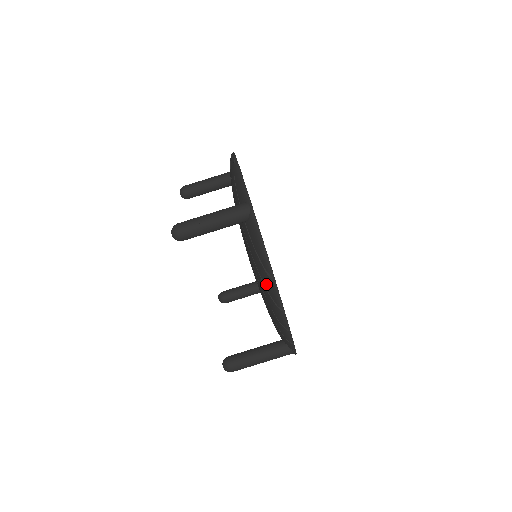
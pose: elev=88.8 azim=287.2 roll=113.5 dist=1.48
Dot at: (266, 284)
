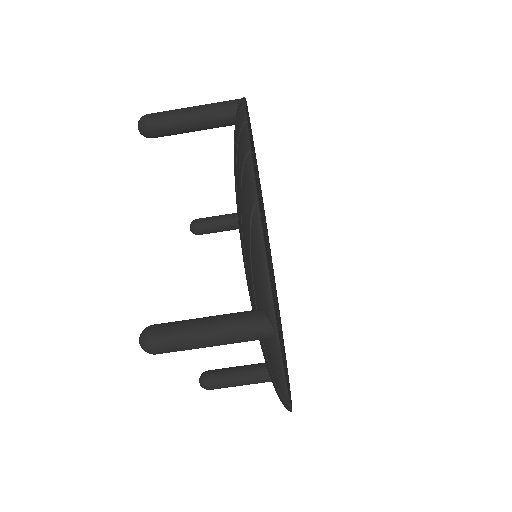
Dot at: (275, 389)
